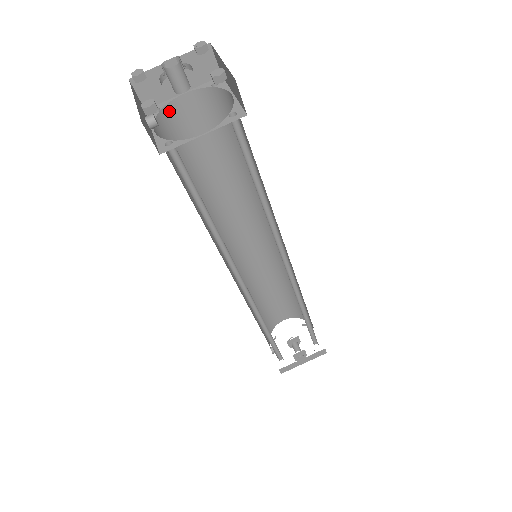
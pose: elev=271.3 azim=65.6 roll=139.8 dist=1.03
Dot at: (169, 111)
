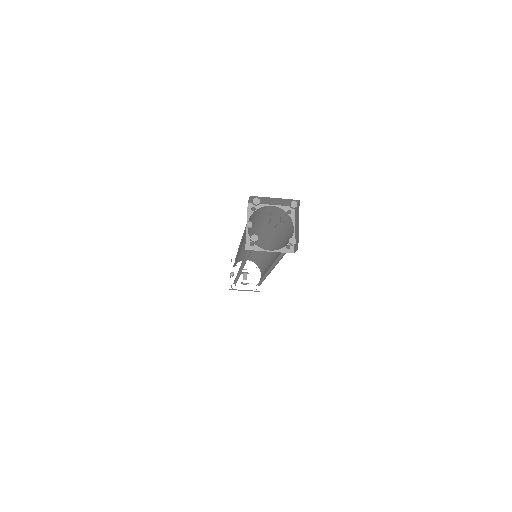
Dot at: (259, 209)
